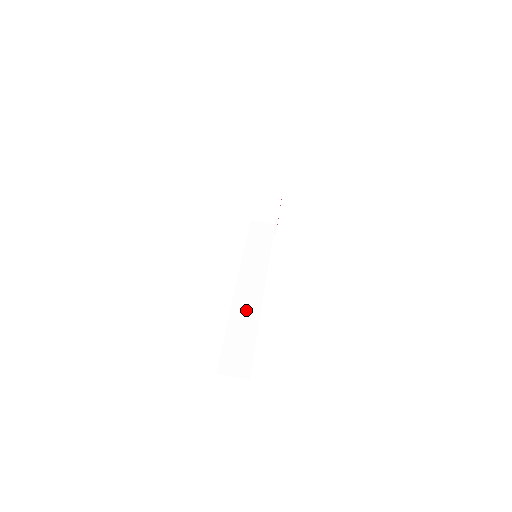
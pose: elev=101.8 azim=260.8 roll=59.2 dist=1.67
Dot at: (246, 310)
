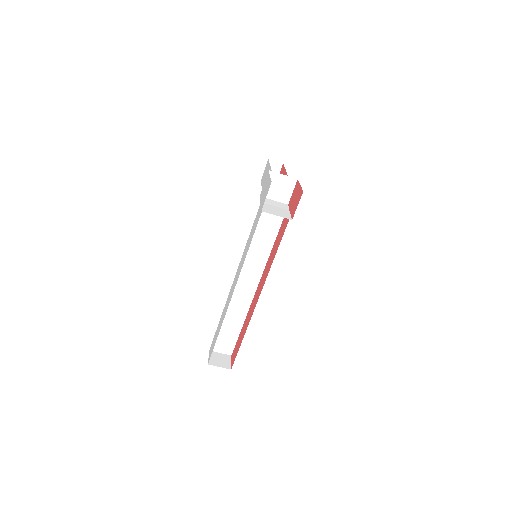
Dot at: (237, 307)
